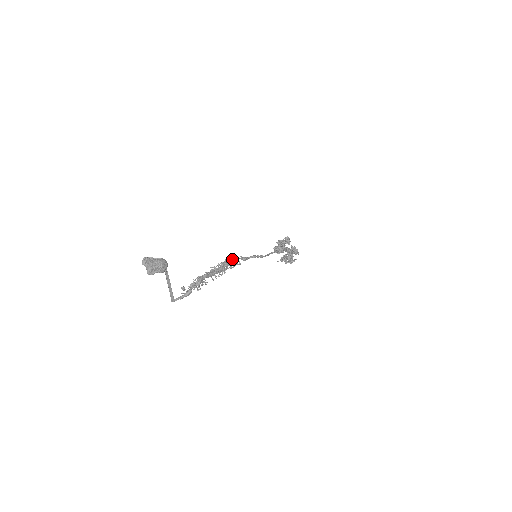
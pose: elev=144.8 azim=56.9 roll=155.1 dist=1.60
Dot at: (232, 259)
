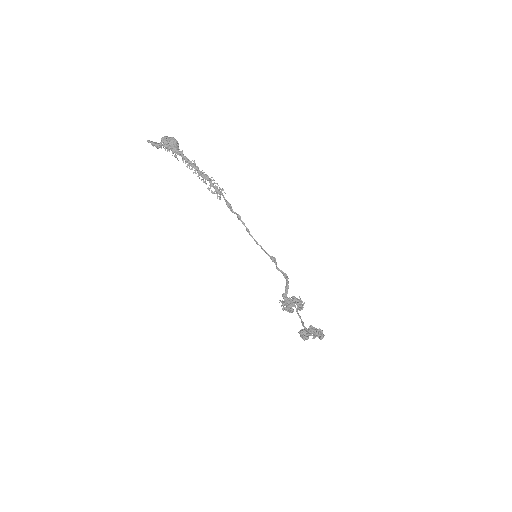
Dot at: (216, 186)
